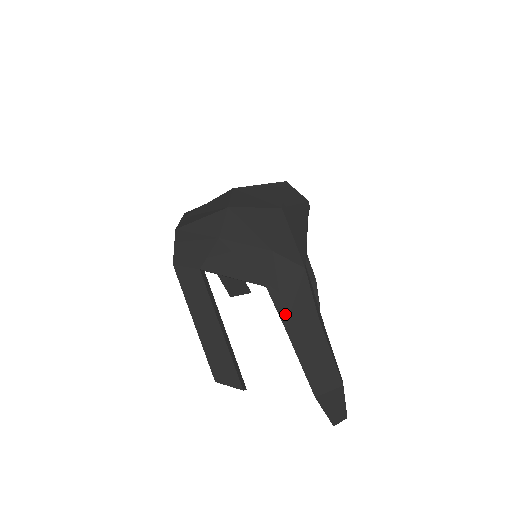
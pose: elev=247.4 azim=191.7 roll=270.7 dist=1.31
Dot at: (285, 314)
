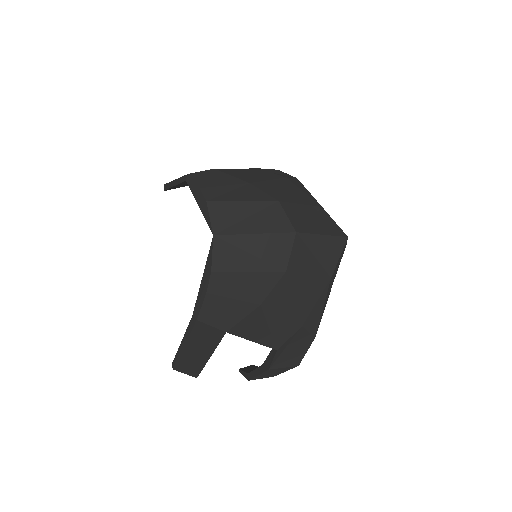
Dot at: (276, 363)
